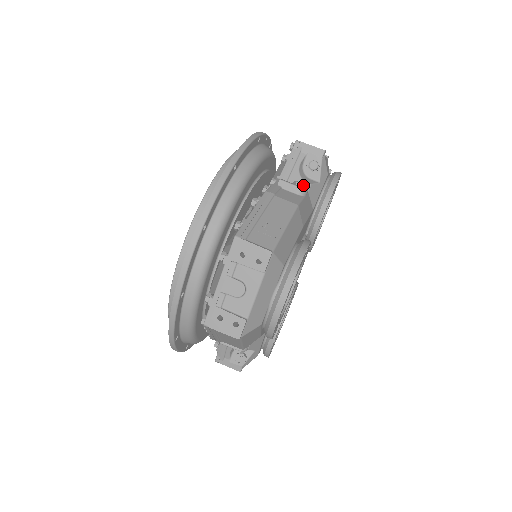
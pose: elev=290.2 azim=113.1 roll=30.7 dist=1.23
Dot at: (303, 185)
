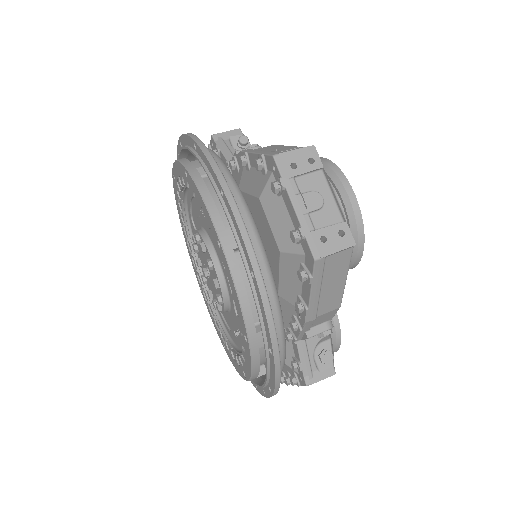
Dot at: (256, 144)
